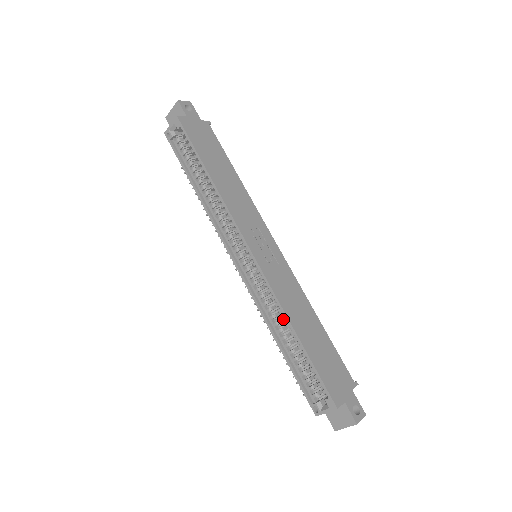
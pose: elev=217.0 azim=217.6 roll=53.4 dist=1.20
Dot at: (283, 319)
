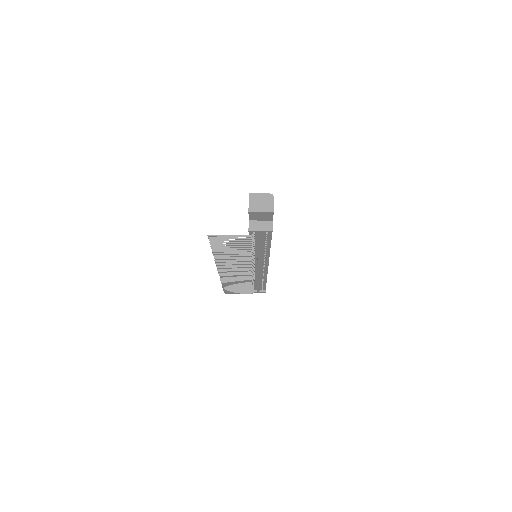
Dot at: occluded
